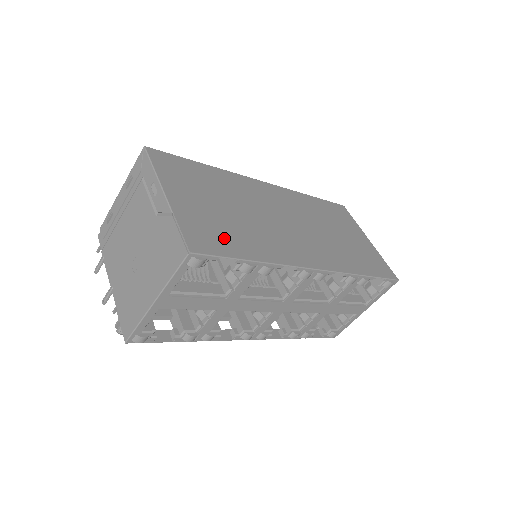
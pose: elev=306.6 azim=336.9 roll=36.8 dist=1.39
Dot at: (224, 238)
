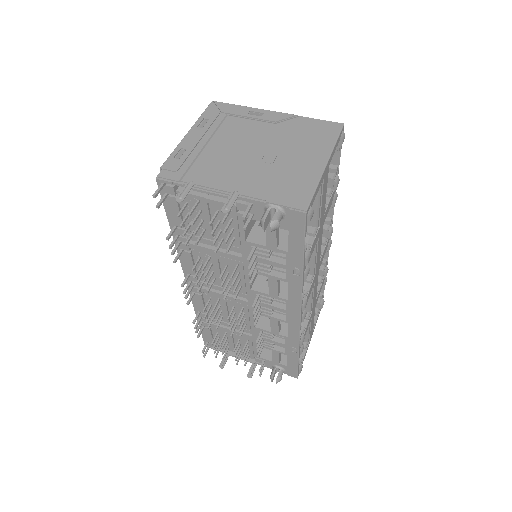
Dot at: occluded
